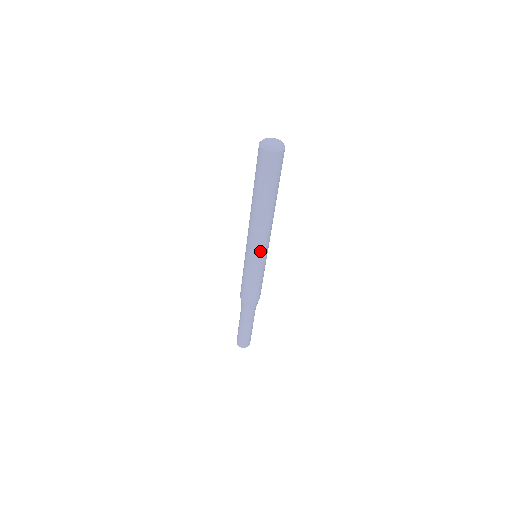
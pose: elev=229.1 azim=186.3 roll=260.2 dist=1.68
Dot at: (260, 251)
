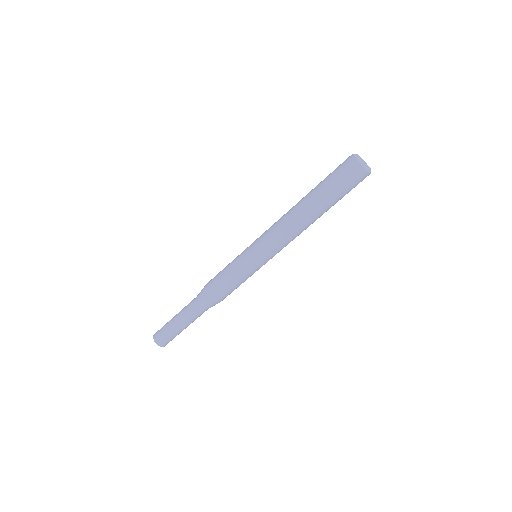
Dot at: (271, 253)
